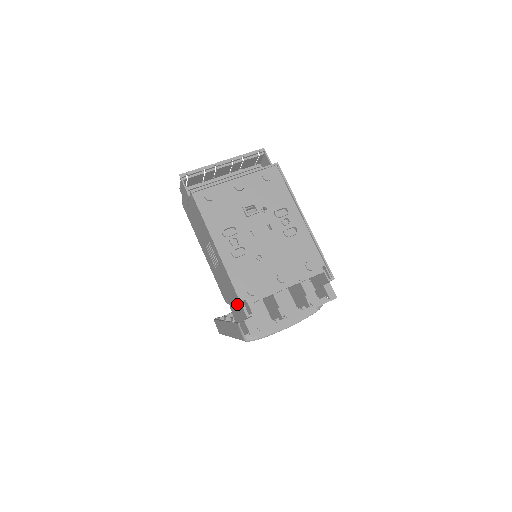
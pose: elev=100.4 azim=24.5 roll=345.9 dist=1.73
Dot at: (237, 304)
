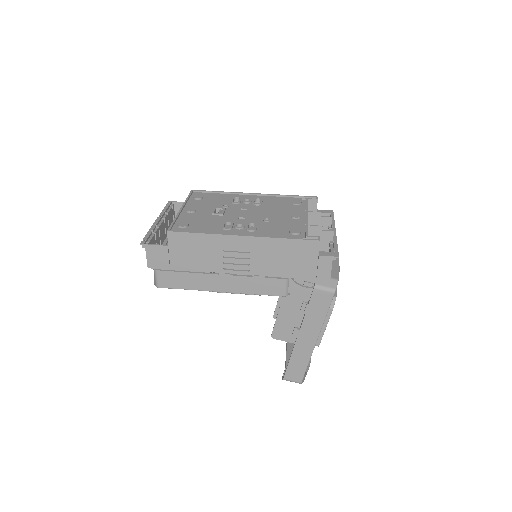
Dot at: (300, 253)
